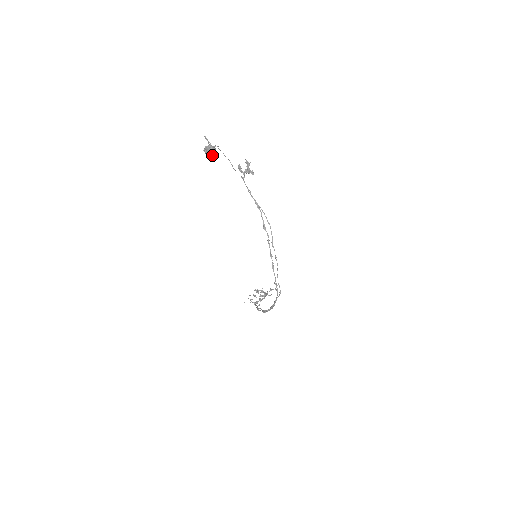
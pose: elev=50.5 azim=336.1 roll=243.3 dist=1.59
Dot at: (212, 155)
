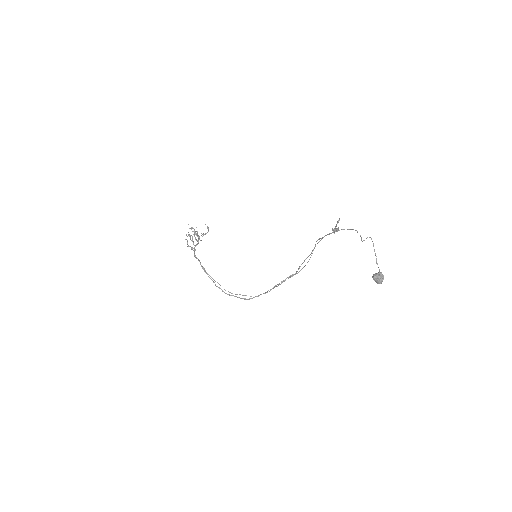
Dot at: (377, 283)
